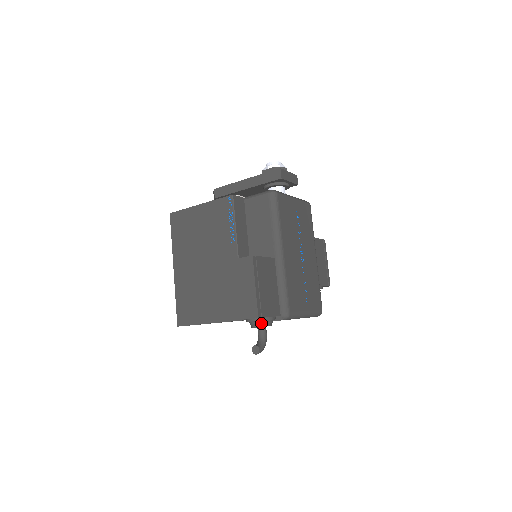
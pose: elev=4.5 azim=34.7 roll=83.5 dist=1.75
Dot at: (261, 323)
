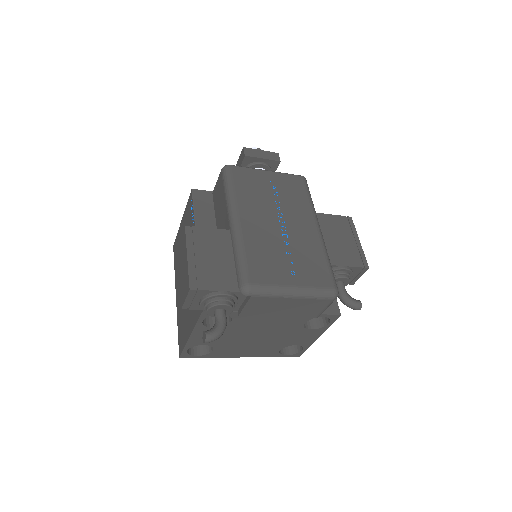
Dot at: (209, 302)
